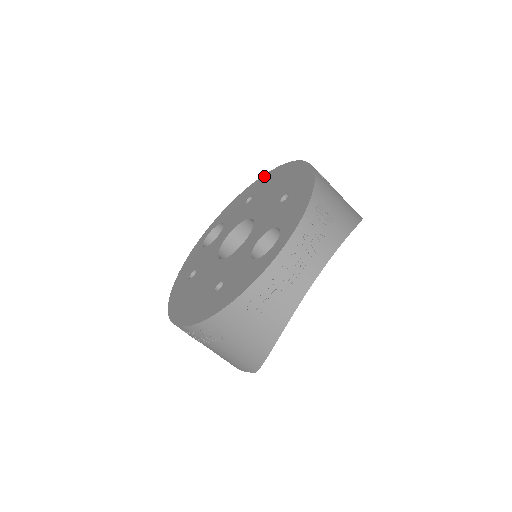
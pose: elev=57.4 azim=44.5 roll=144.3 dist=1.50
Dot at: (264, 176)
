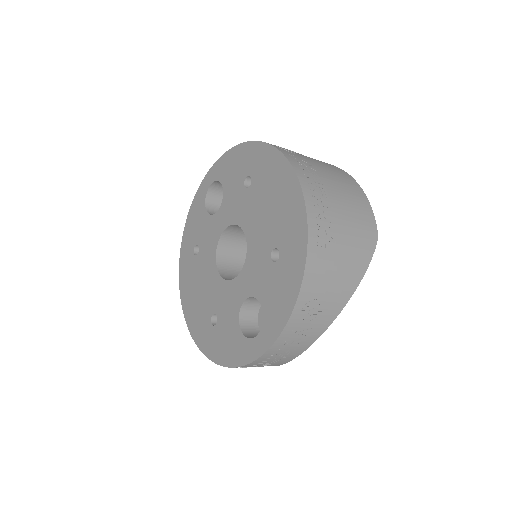
Dot at: (266, 149)
